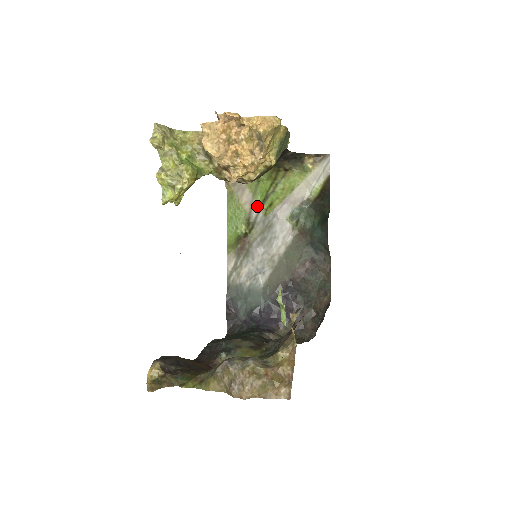
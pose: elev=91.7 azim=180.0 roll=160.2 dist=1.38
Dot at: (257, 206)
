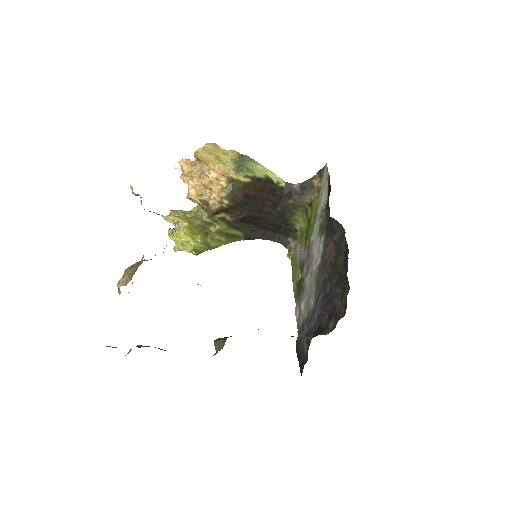
Dot at: (304, 249)
